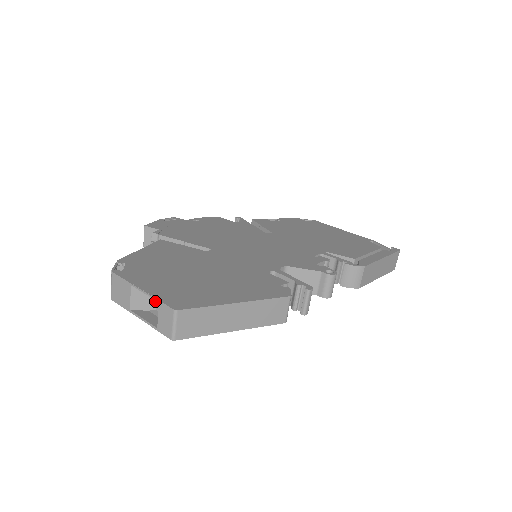
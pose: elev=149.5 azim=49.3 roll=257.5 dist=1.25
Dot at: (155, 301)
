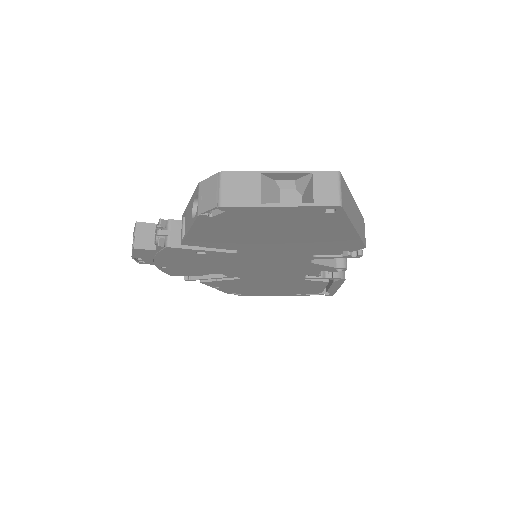
Dot at: (279, 199)
